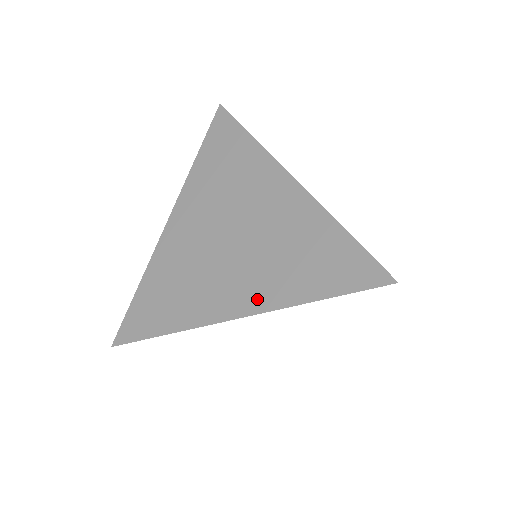
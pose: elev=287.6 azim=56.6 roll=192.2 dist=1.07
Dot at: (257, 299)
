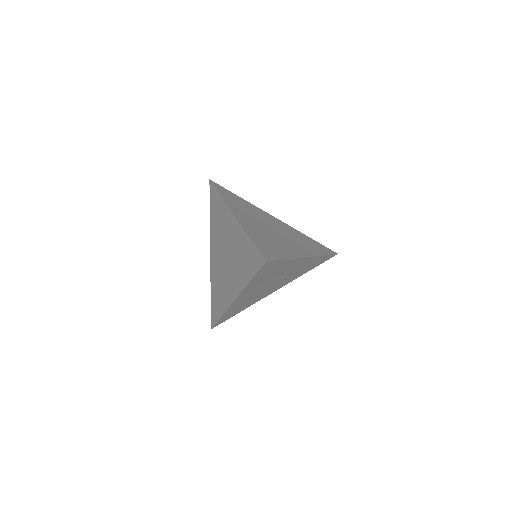
Dot at: (237, 288)
